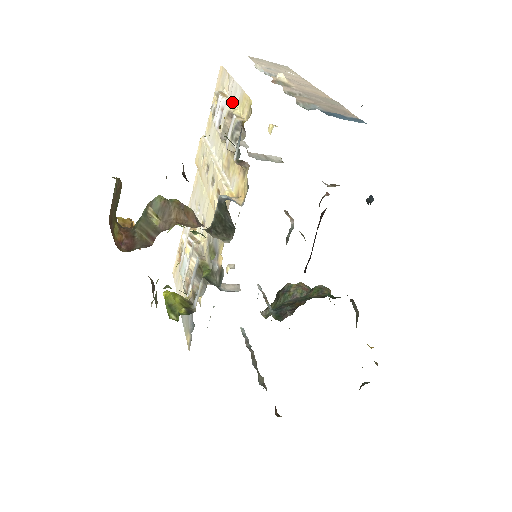
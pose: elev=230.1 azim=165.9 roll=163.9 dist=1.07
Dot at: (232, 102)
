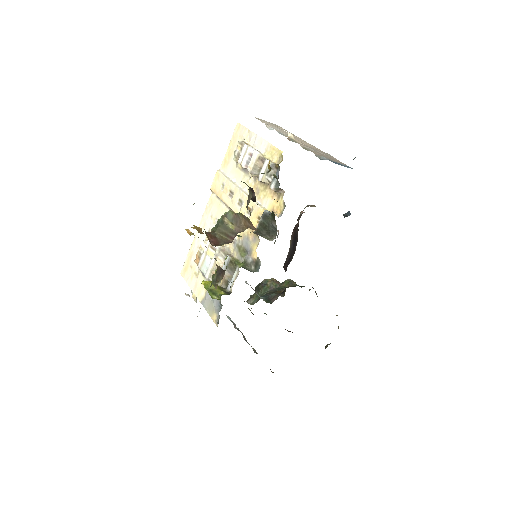
Dot at: (257, 150)
